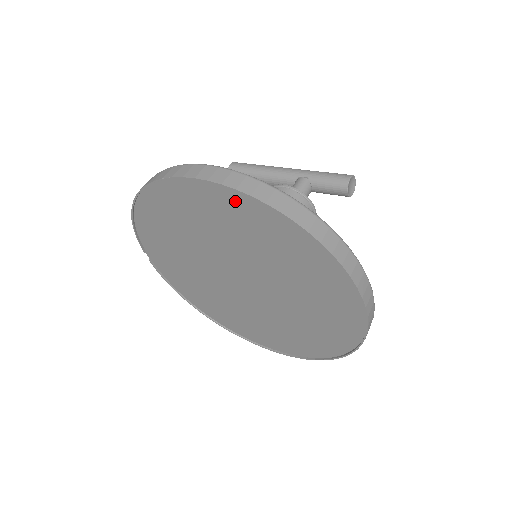
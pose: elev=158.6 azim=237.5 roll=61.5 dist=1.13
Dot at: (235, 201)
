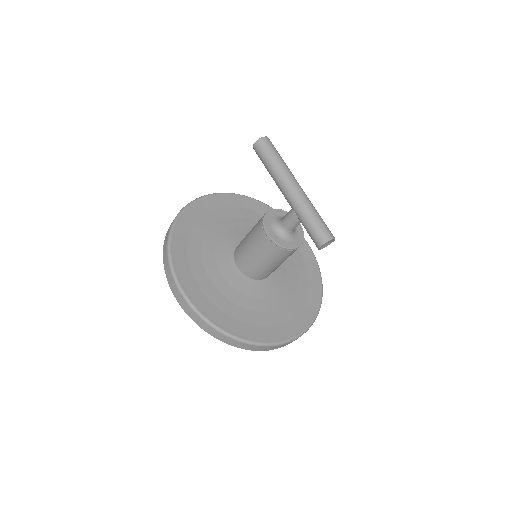
Dot at: occluded
